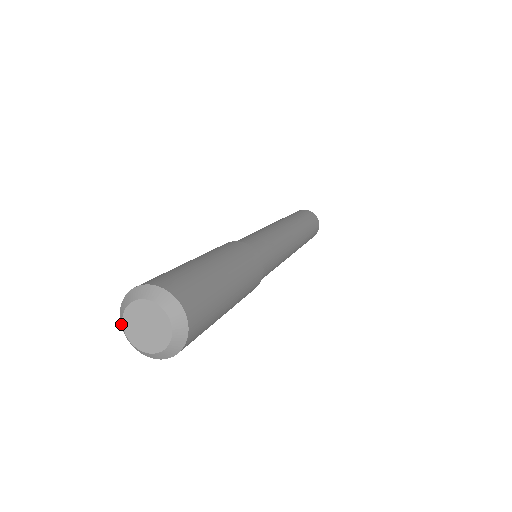
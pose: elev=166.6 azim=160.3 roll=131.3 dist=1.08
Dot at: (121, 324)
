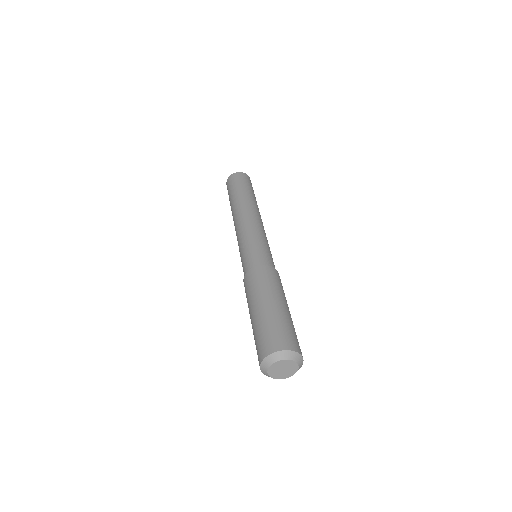
Dot at: (269, 360)
